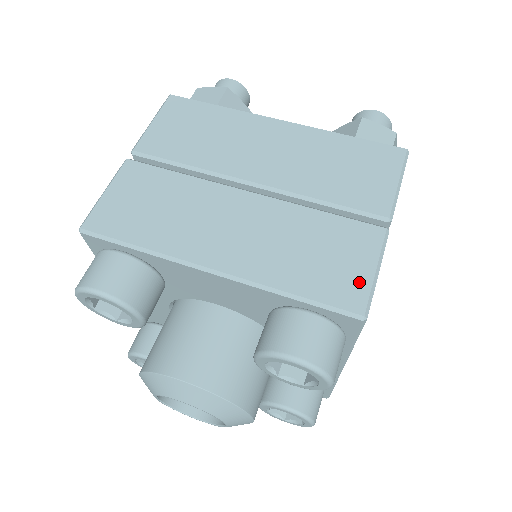
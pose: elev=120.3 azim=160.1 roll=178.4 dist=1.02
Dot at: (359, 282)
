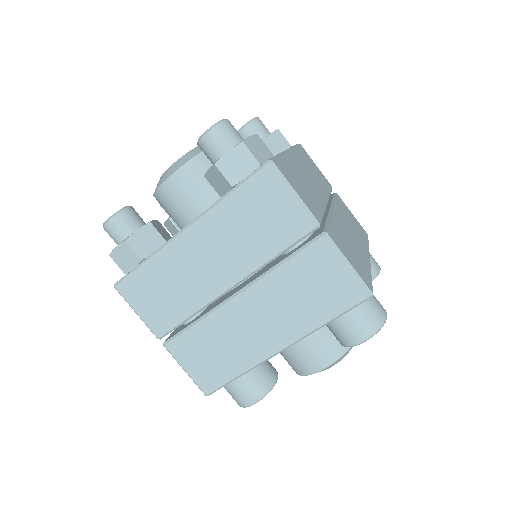
Dot at: (348, 282)
